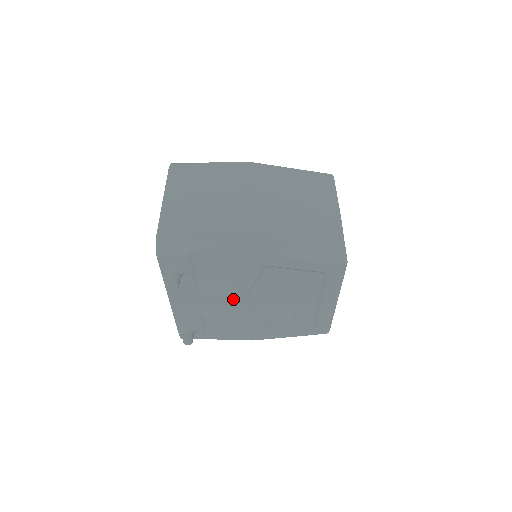
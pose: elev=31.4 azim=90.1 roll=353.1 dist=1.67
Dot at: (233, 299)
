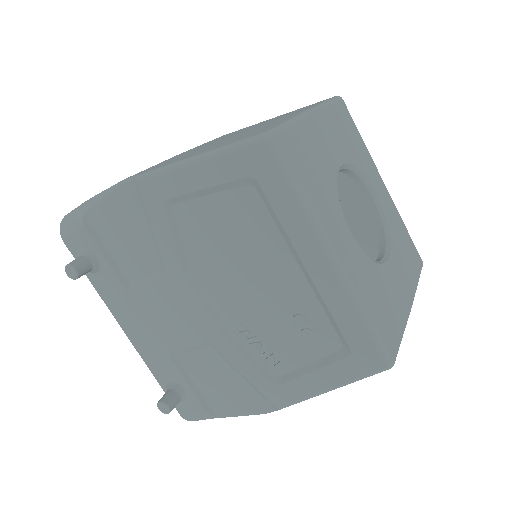
Dot at: (179, 300)
